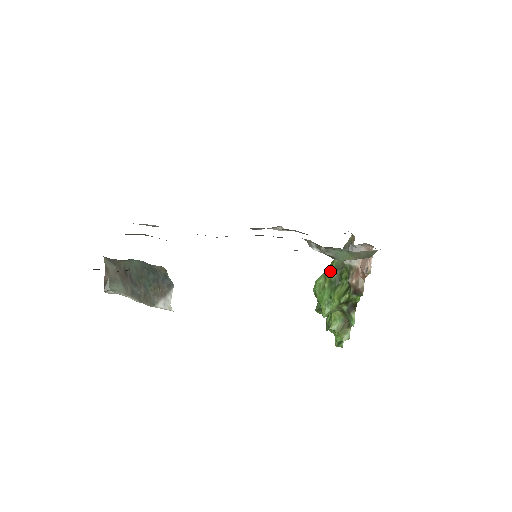
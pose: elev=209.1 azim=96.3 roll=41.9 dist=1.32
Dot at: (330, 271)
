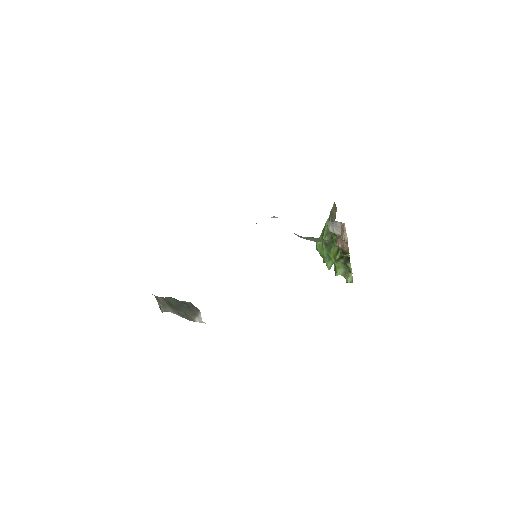
Dot at: (323, 235)
